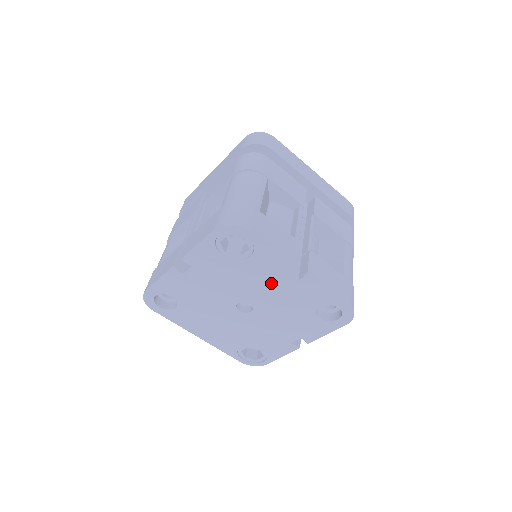
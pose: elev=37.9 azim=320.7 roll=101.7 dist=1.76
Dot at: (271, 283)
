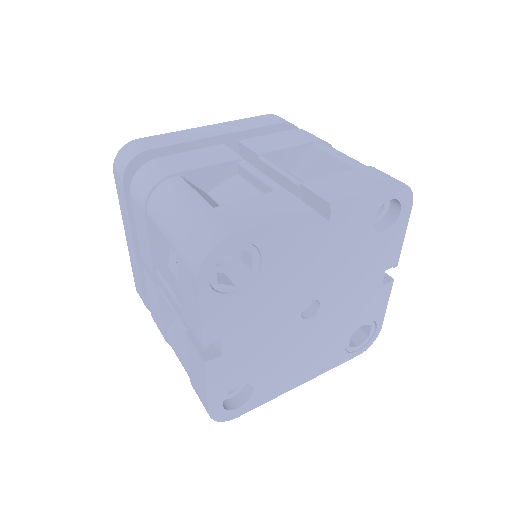
Dot at: (308, 257)
